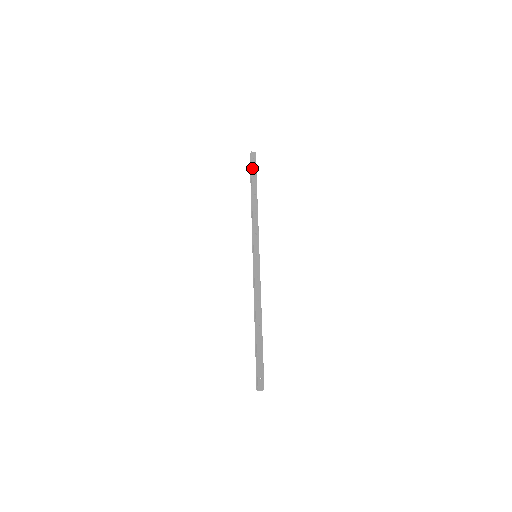
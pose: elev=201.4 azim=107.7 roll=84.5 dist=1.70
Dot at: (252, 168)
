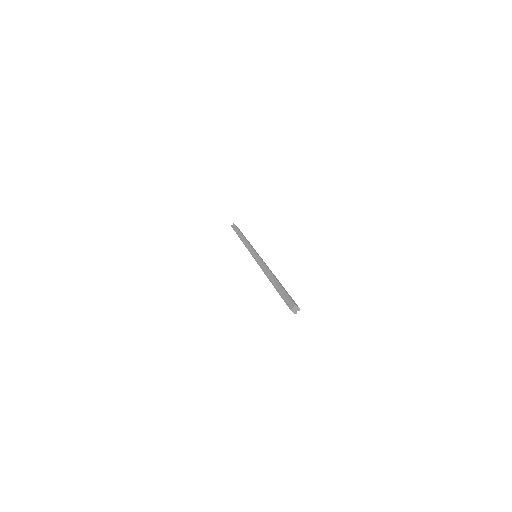
Dot at: occluded
